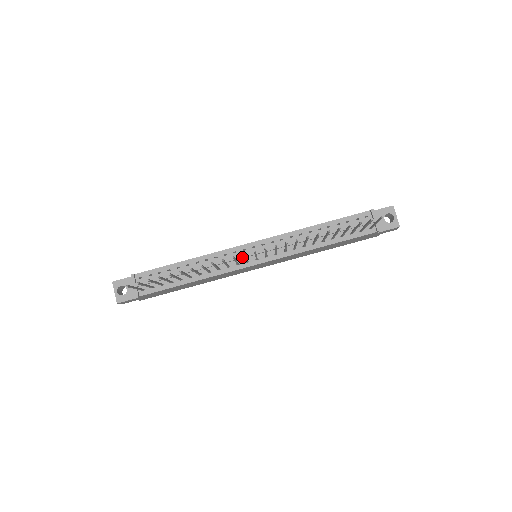
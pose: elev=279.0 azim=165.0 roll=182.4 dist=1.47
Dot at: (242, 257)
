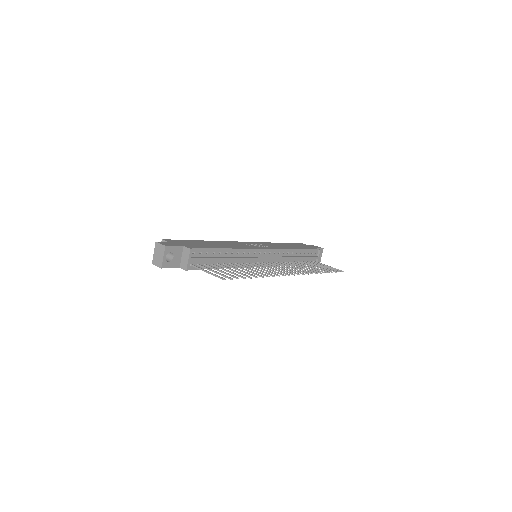
Dot at: (259, 259)
